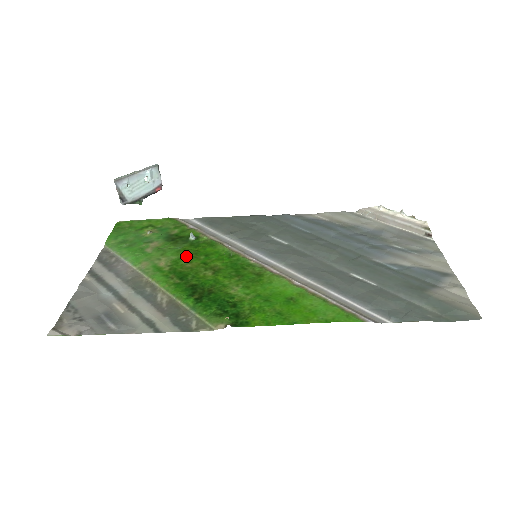
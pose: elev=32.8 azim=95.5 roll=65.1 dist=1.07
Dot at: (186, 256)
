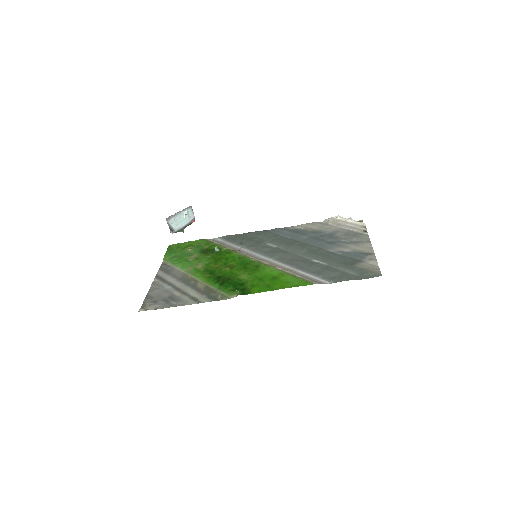
Dot at: (214, 261)
